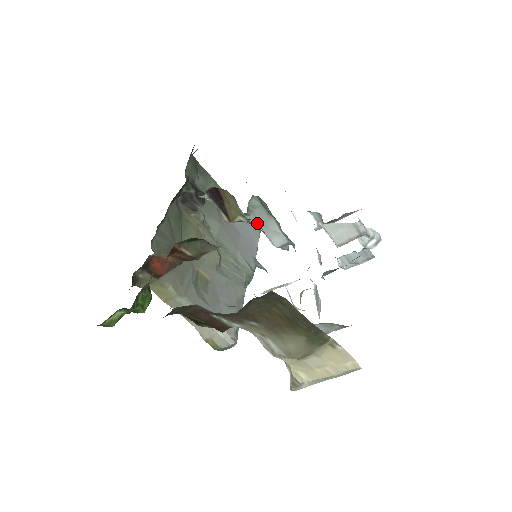
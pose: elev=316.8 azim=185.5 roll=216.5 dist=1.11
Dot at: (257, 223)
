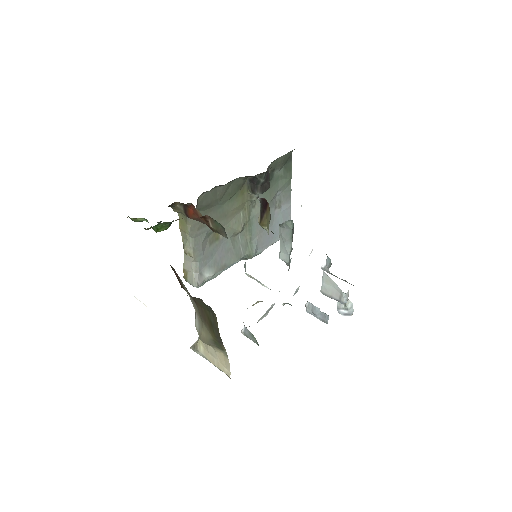
Dot at: (281, 235)
